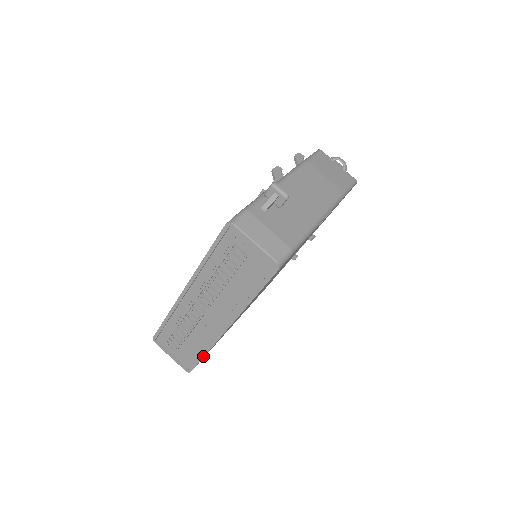
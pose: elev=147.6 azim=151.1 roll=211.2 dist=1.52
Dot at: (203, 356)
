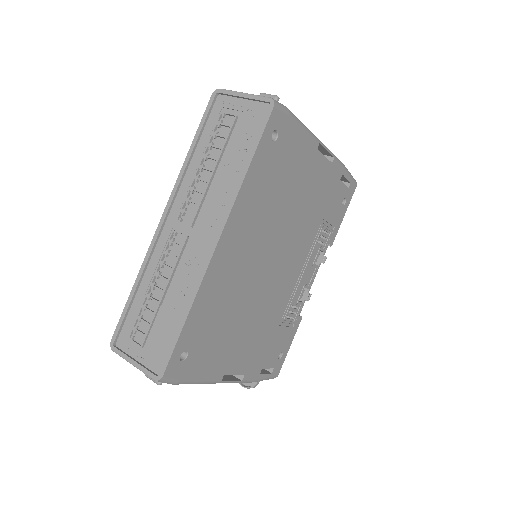
Dot at: (183, 323)
